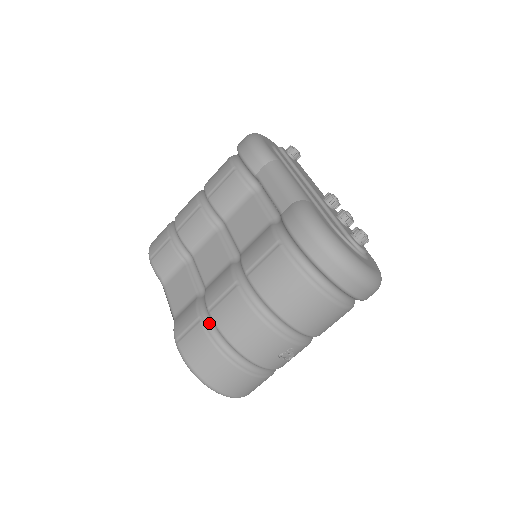
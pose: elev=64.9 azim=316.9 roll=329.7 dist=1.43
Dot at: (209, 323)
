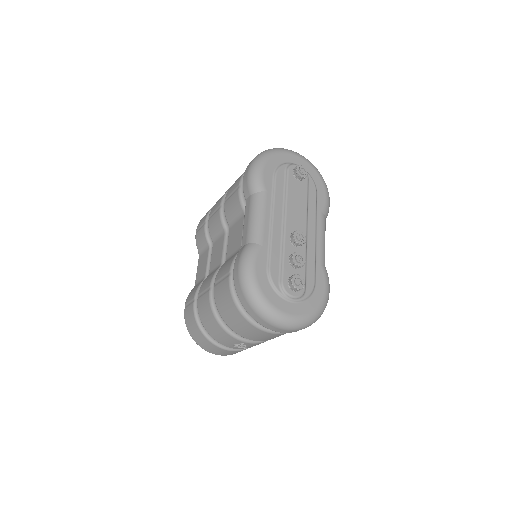
Dot at: occluded
